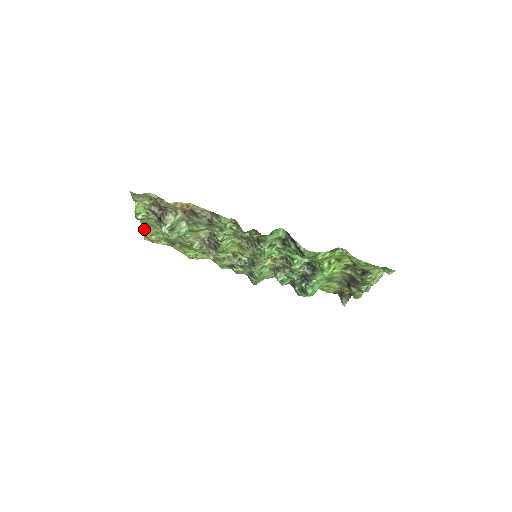
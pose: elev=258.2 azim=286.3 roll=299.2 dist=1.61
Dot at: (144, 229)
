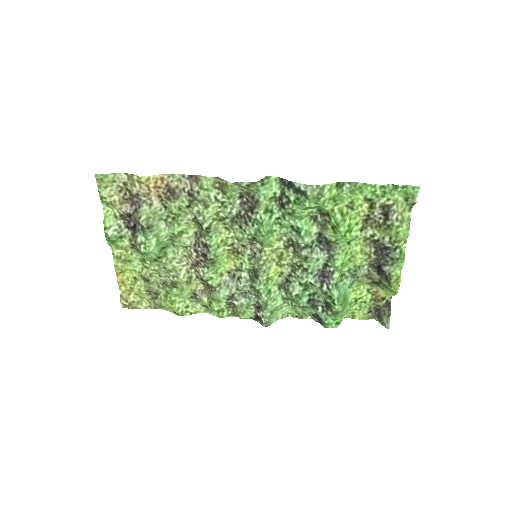
Dot at: (119, 280)
